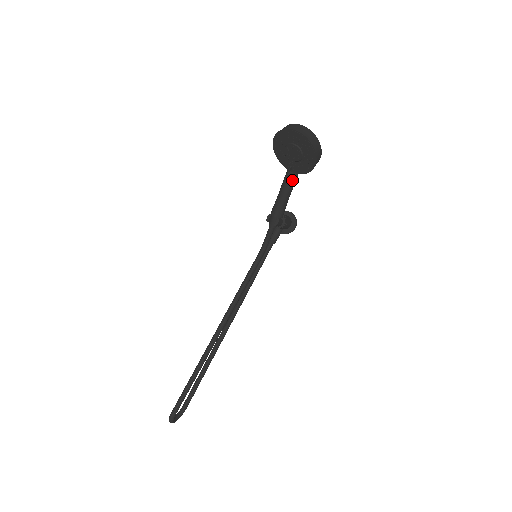
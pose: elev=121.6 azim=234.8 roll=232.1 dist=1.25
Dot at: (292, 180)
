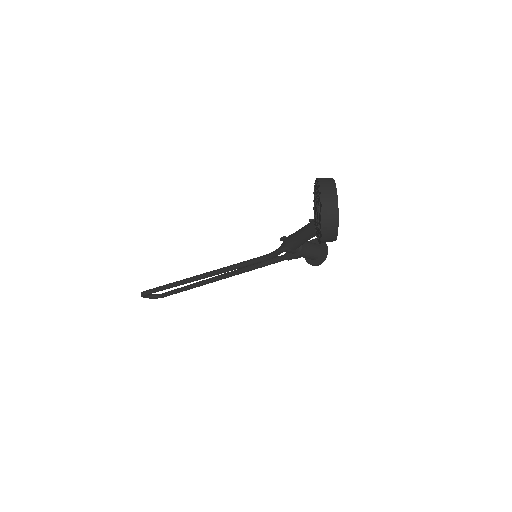
Dot at: (312, 230)
